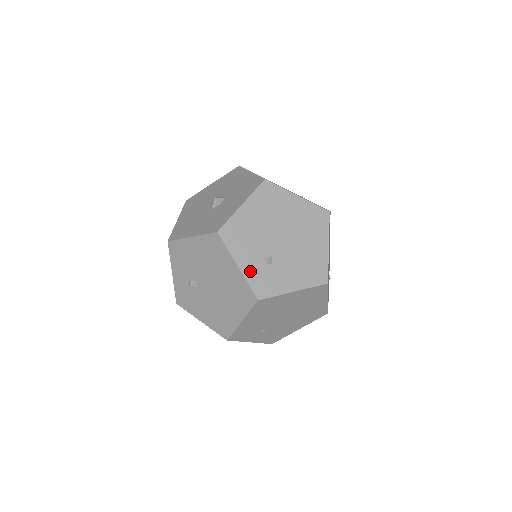
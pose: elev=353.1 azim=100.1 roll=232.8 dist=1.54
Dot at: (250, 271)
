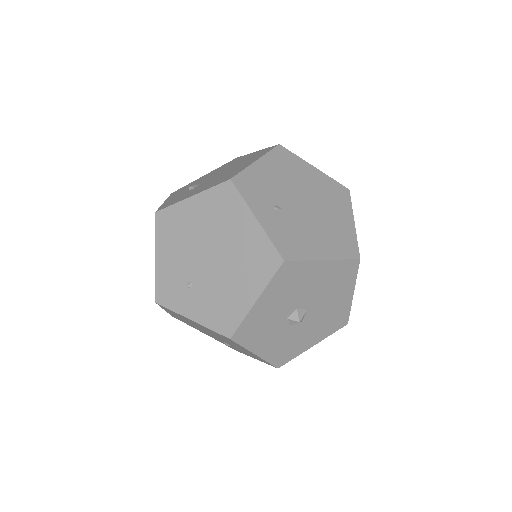
Dot at: occluded
